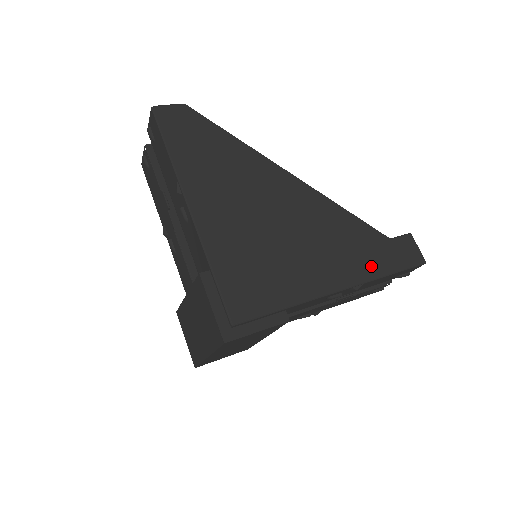
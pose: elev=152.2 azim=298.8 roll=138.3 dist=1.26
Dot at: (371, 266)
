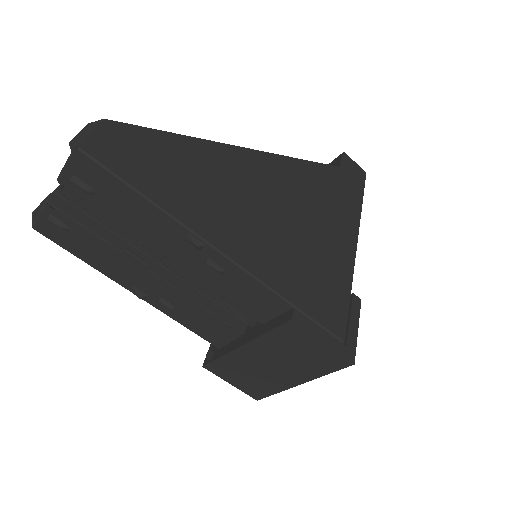
Dot at: (352, 203)
